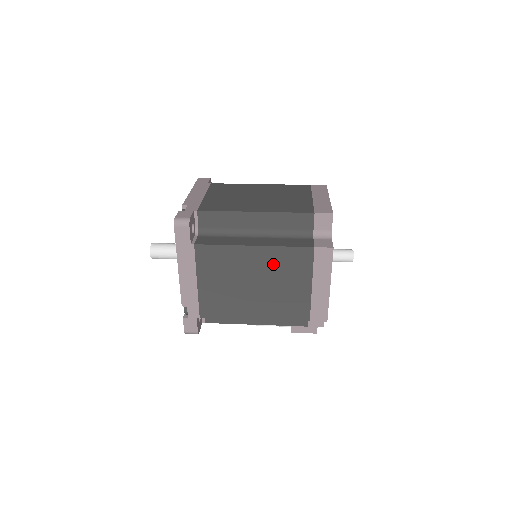
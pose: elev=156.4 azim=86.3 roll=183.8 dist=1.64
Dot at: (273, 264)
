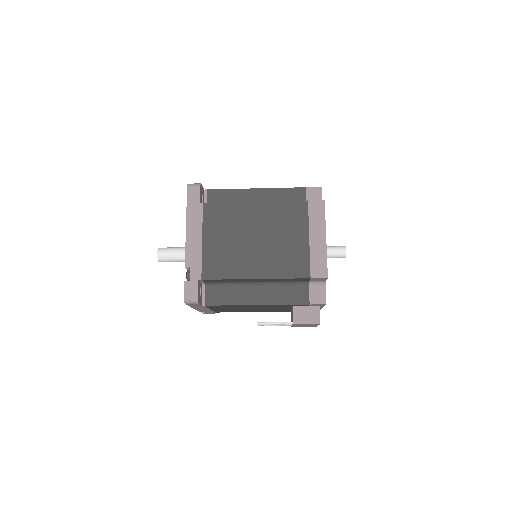
Dot at: (272, 218)
